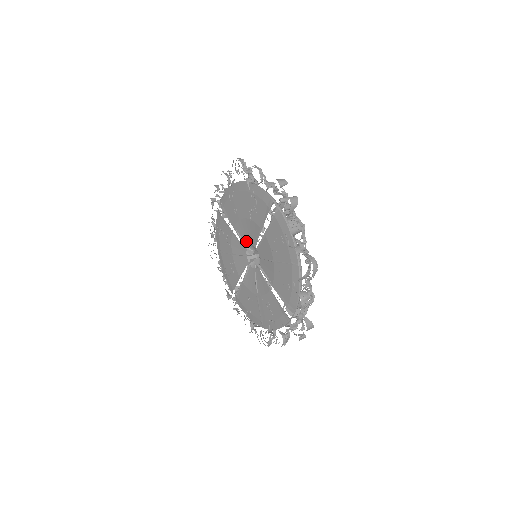
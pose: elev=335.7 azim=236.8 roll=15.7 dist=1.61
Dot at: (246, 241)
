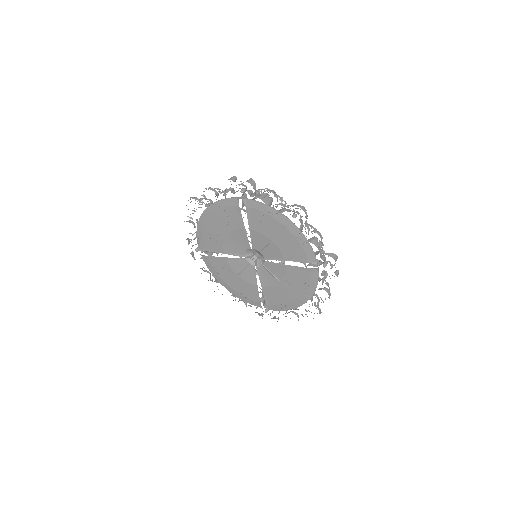
Dot at: (240, 252)
